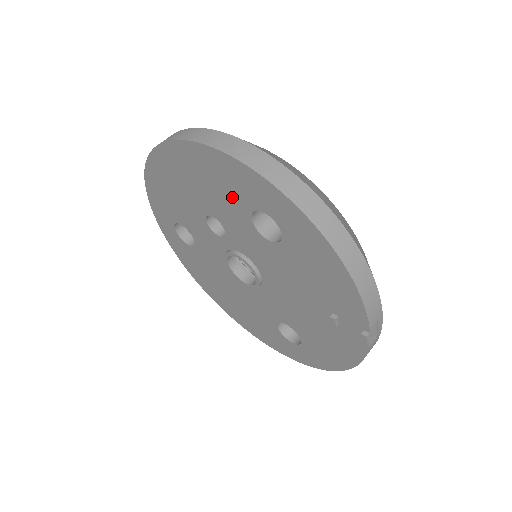
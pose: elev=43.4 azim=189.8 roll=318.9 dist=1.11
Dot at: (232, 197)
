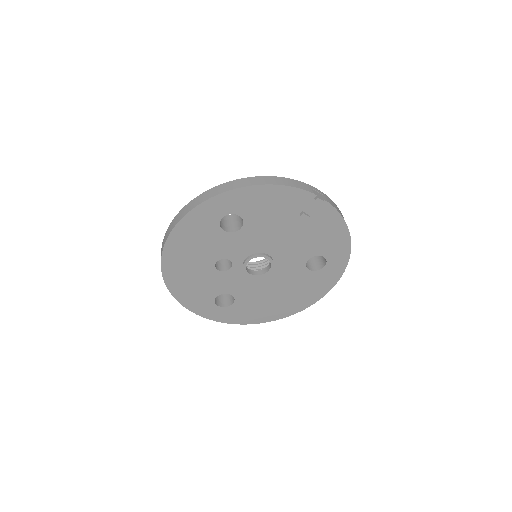
Dot at: (207, 235)
